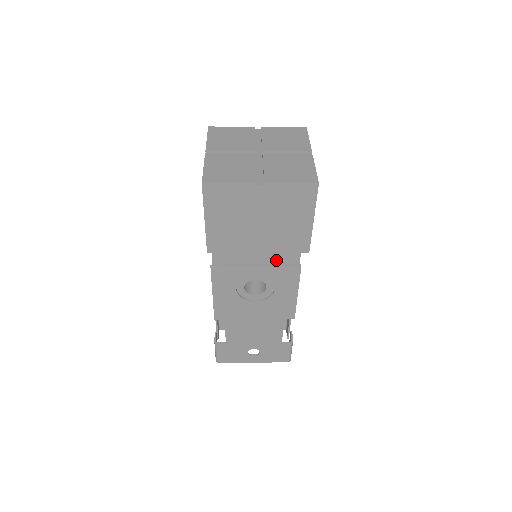
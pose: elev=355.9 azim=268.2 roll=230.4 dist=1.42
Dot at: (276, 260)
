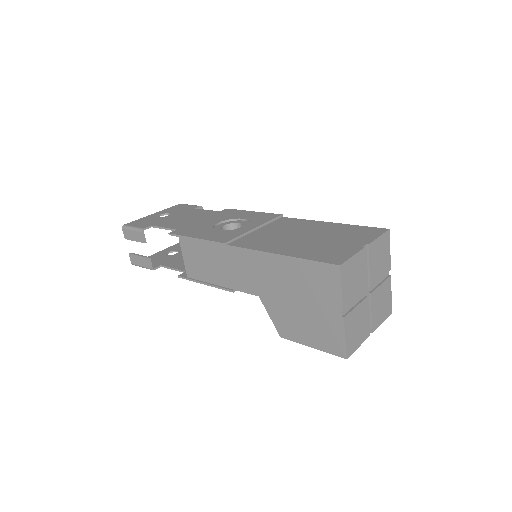
Dot at: occluded
